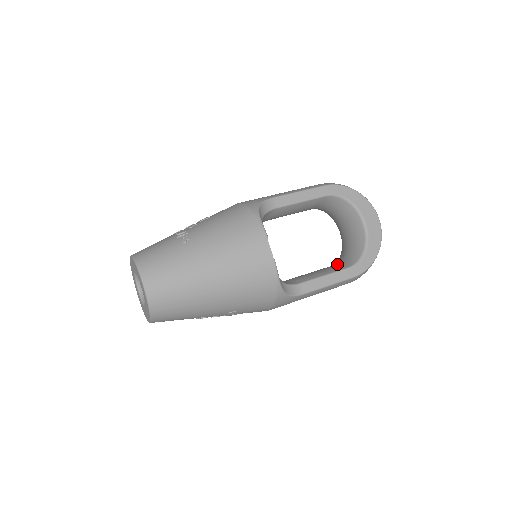
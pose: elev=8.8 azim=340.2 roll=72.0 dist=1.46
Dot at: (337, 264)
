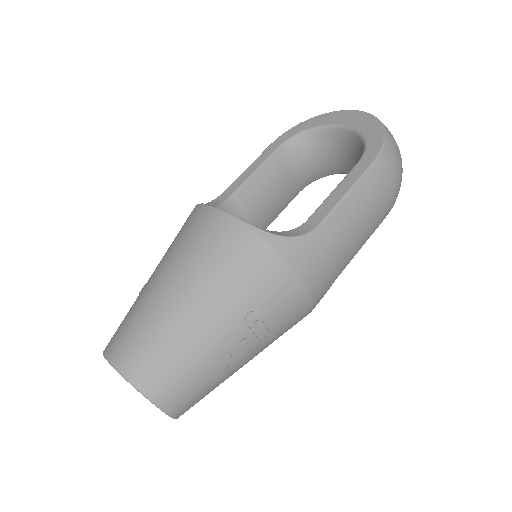
Dot at: occluded
